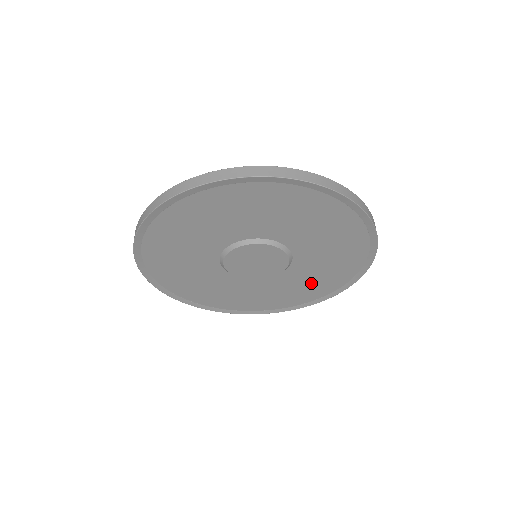
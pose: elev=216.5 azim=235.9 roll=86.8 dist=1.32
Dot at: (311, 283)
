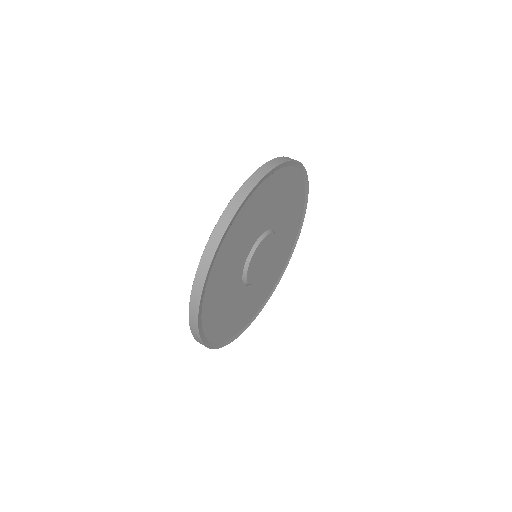
Dot at: (292, 211)
